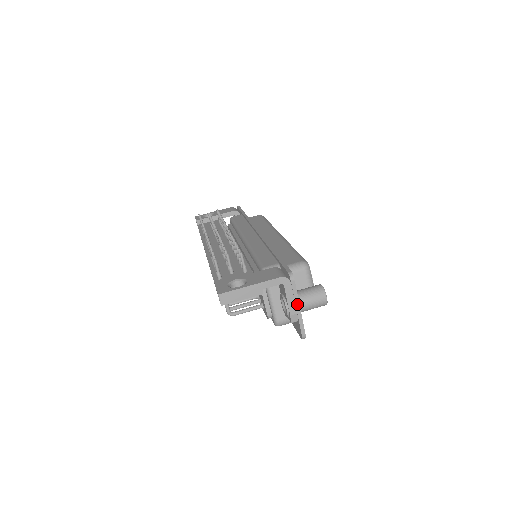
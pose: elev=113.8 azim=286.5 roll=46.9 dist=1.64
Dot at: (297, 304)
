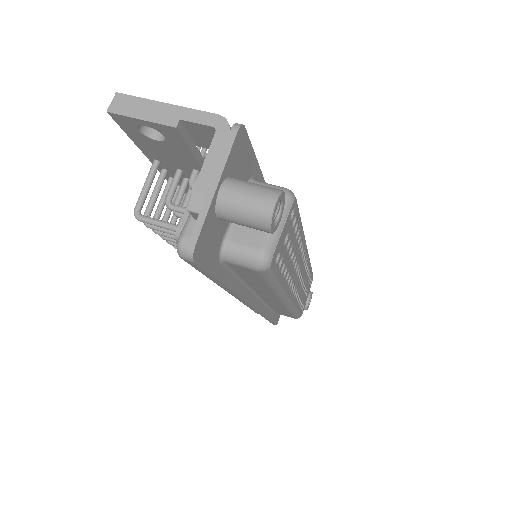
Dot at: (216, 176)
